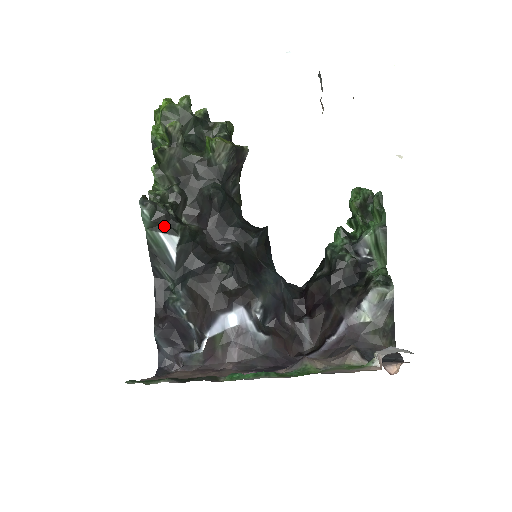
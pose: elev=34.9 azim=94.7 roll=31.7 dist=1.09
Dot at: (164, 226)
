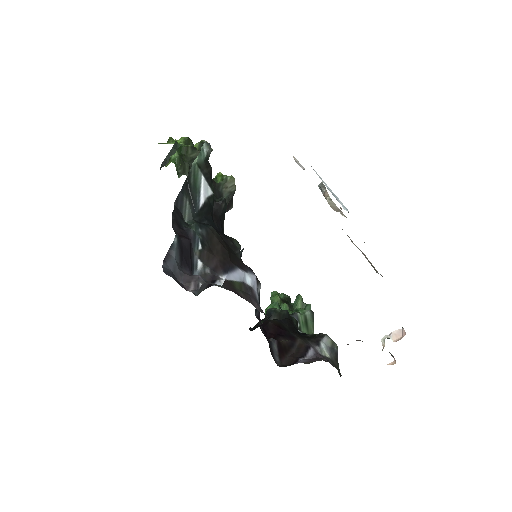
Dot at: (207, 175)
